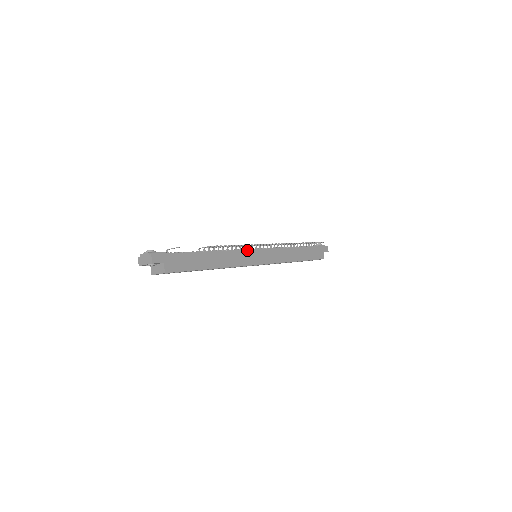
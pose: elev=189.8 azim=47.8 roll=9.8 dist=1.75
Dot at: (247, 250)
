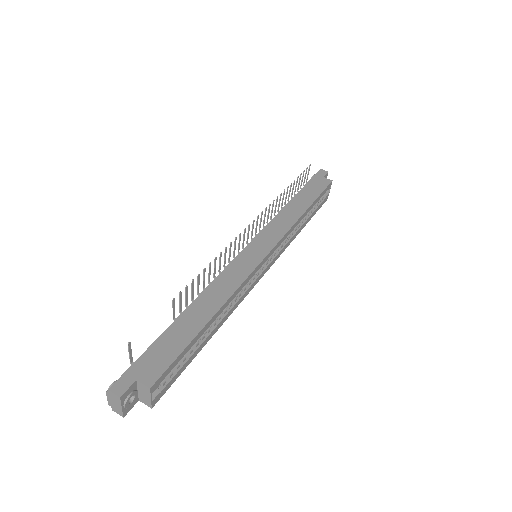
Dot at: (233, 261)
